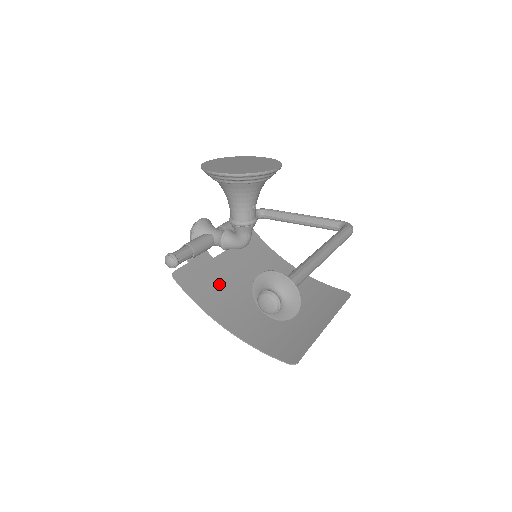
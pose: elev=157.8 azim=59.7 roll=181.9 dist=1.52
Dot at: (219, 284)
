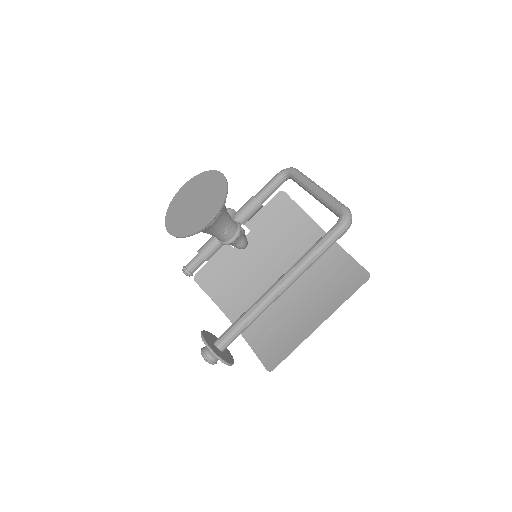
Dot at: (236, 276)
